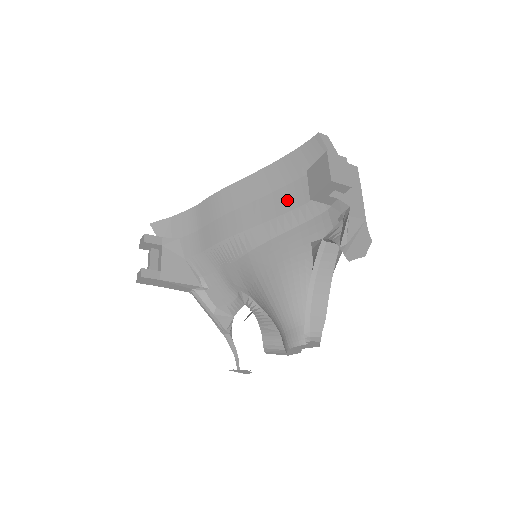
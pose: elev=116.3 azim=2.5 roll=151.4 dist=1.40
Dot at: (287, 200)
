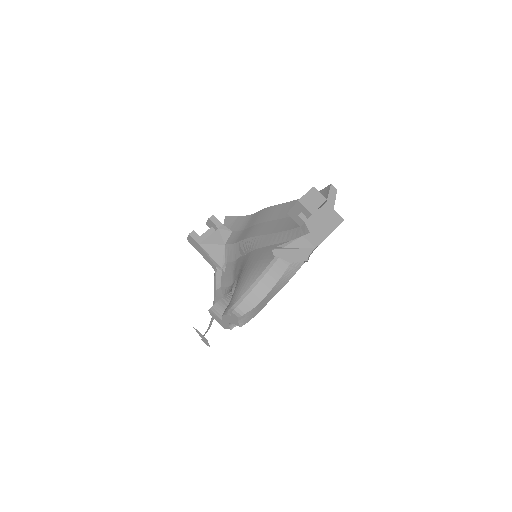
Dot at: (291, 223)
